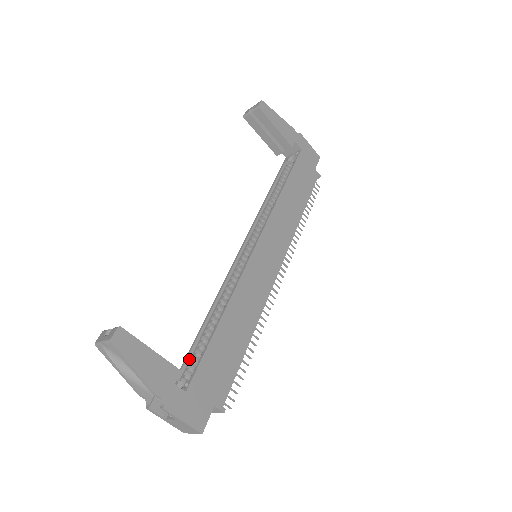
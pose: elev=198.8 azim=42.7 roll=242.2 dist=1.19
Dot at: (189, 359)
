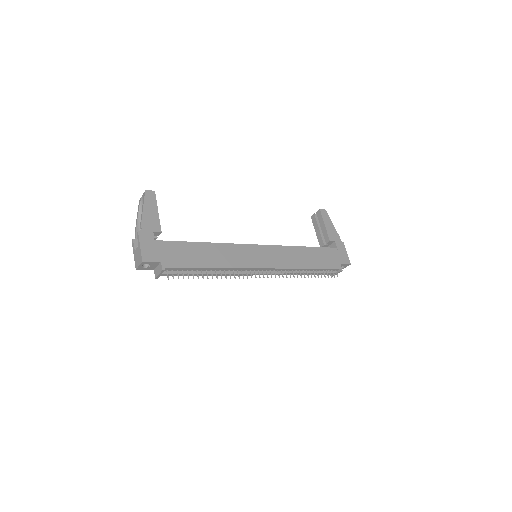
Dot at: occluded
